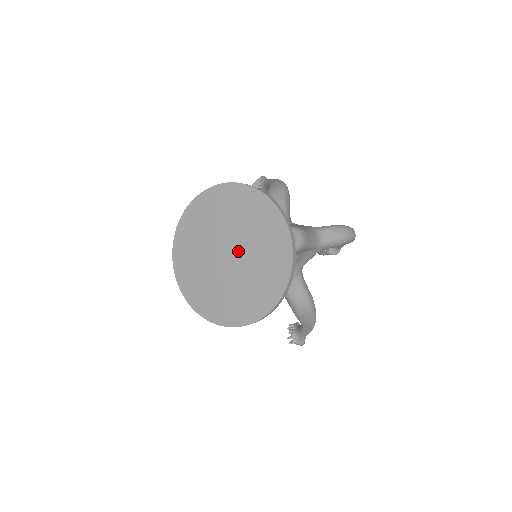
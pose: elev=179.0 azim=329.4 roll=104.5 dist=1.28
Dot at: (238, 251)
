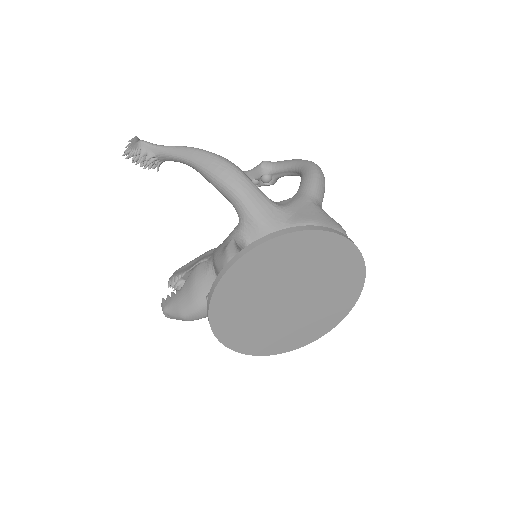
Dot at: (302, 290)
